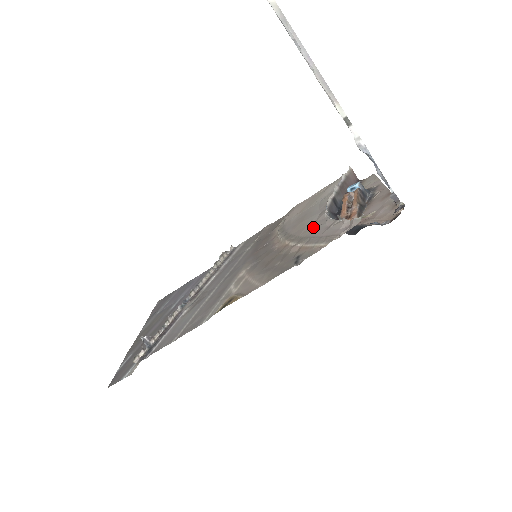
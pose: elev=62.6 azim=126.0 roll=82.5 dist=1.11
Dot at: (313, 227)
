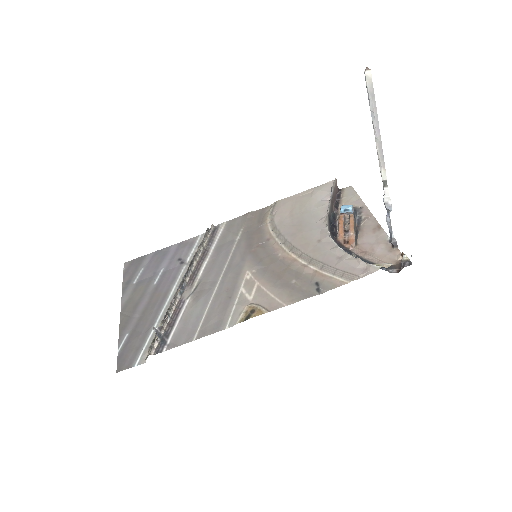
Dot at: (320, 249)
